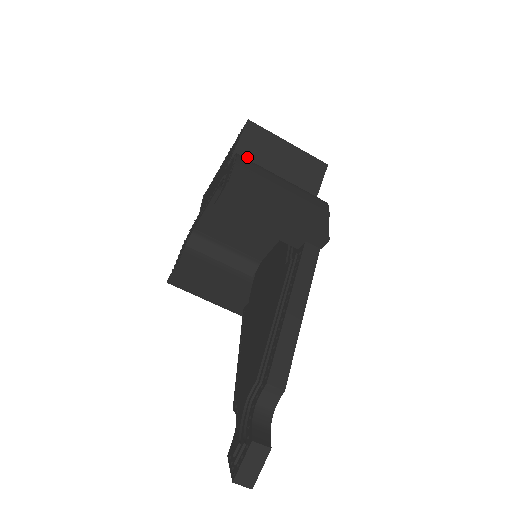
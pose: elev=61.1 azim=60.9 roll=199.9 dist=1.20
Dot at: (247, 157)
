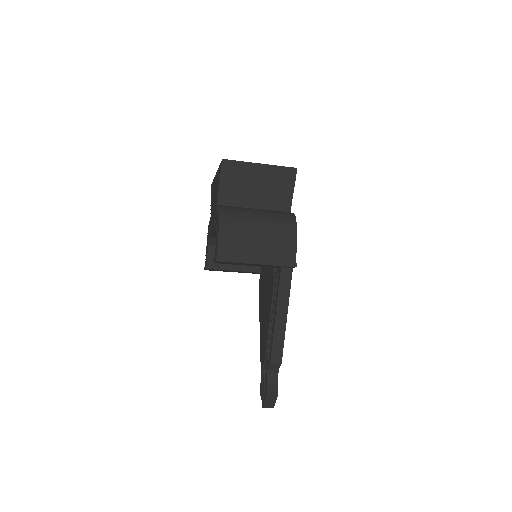
Dot at: (230, 191)
